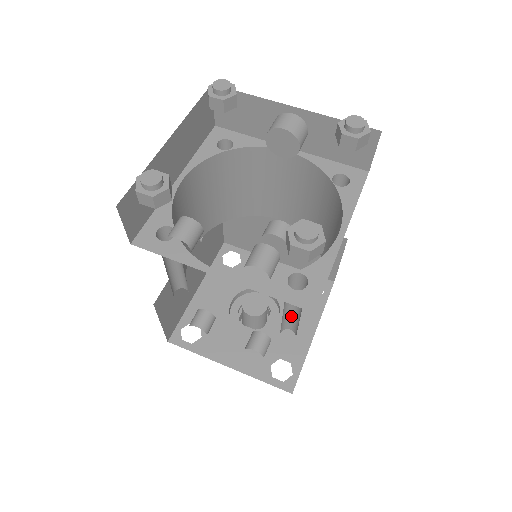
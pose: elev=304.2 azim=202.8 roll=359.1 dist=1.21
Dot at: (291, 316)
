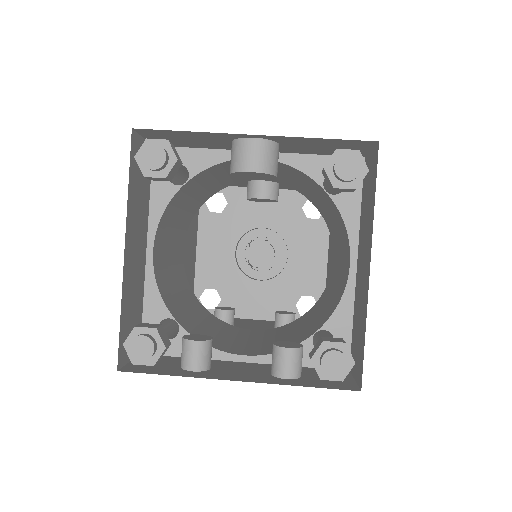
Dot at: occluded
